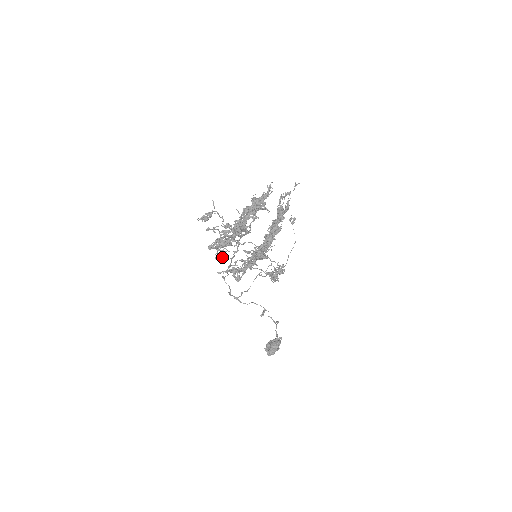
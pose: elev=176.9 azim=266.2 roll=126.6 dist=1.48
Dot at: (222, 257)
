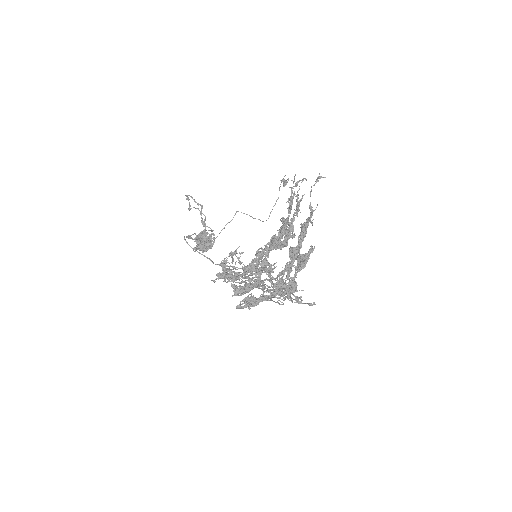
Dot at: (227, 277)
